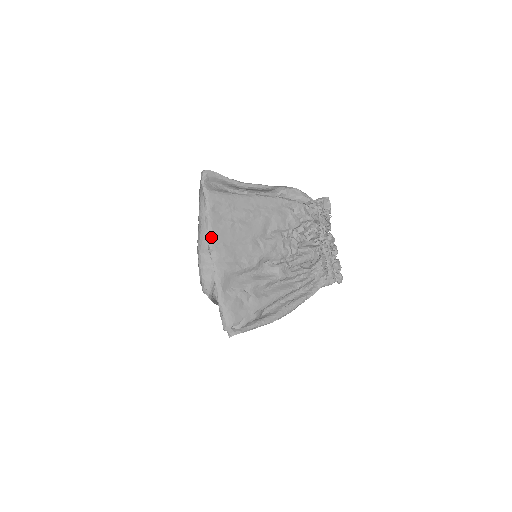
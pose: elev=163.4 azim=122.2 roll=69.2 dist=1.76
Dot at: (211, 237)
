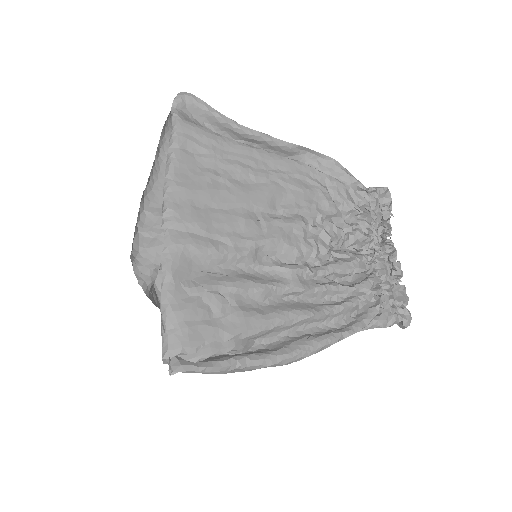
Dot at: (170, 187)
